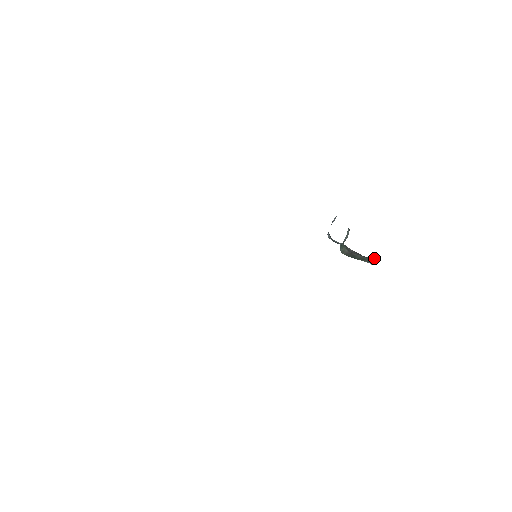
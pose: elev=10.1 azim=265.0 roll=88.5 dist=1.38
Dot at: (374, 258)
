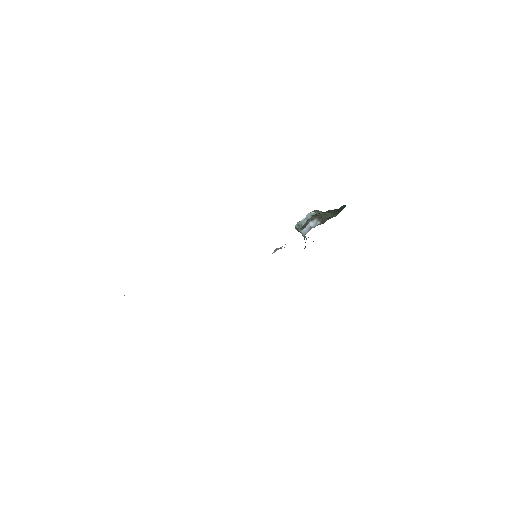
Dot at: occluded
